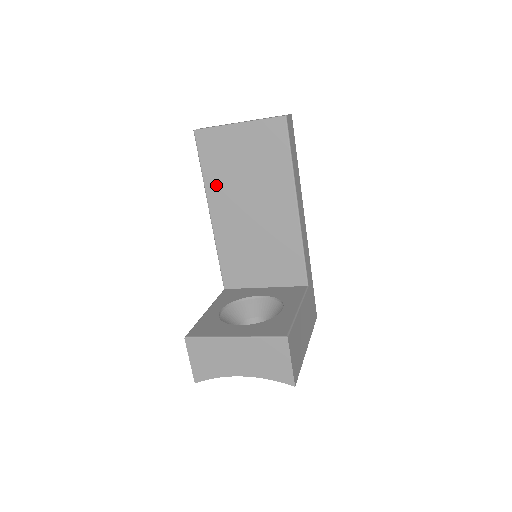
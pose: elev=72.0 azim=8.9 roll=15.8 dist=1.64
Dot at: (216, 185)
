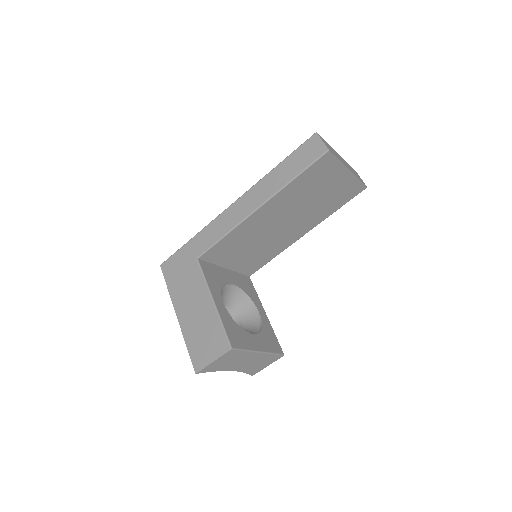
Dot at: (289, 194)
